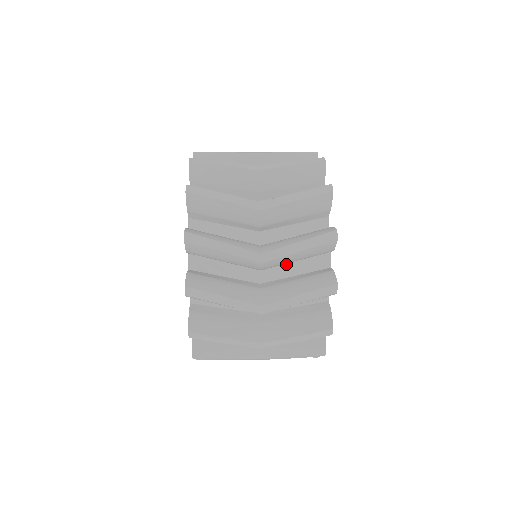
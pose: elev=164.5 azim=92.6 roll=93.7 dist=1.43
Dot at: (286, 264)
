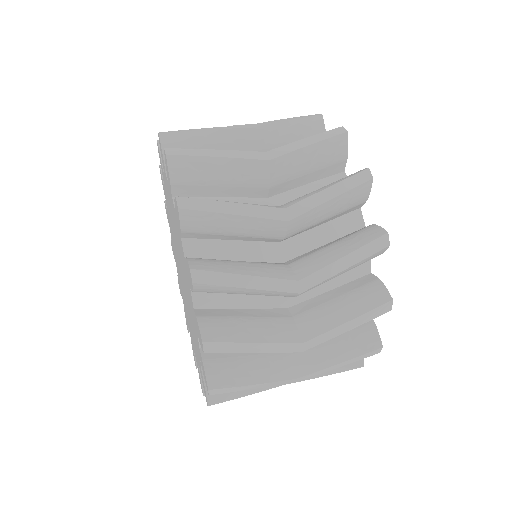
Dot at: occluded
